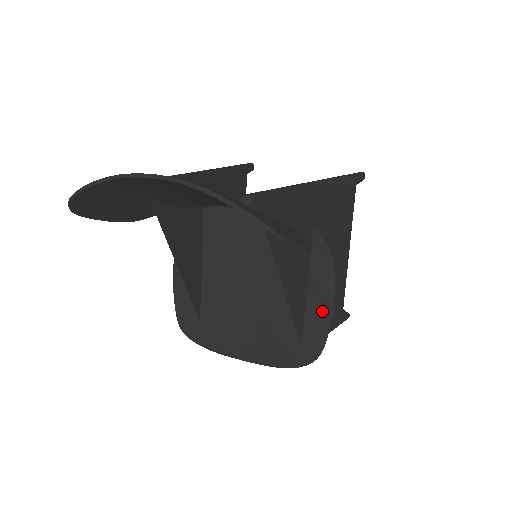
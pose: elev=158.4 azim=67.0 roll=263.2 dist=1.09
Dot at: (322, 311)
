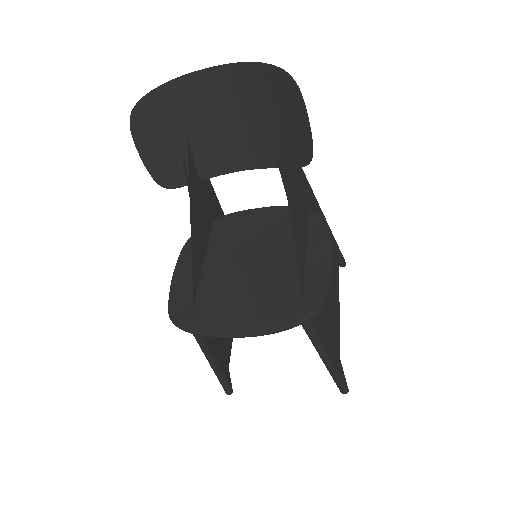
Dot at: (322, 264)
